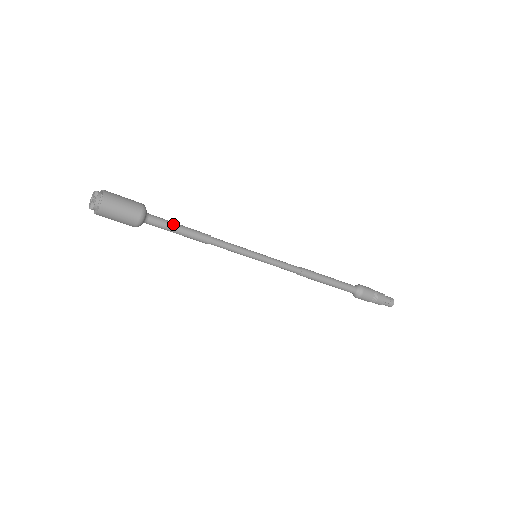
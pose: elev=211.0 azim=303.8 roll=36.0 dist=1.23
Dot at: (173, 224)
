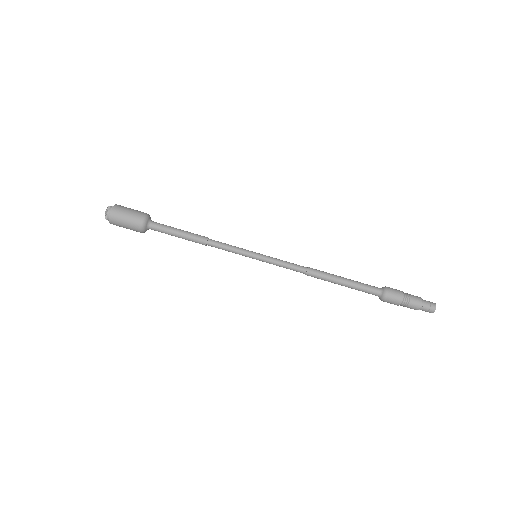
Dot at: (173, 228)
